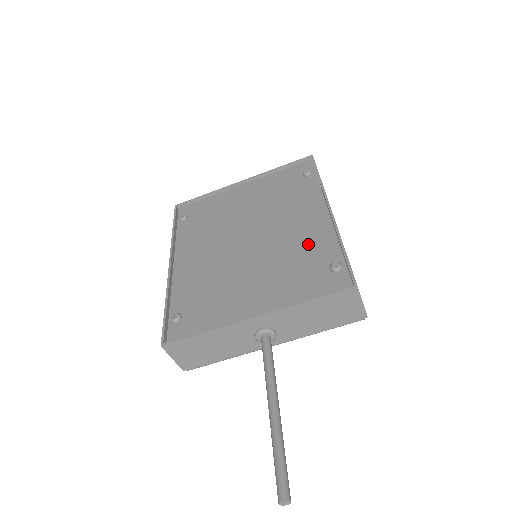
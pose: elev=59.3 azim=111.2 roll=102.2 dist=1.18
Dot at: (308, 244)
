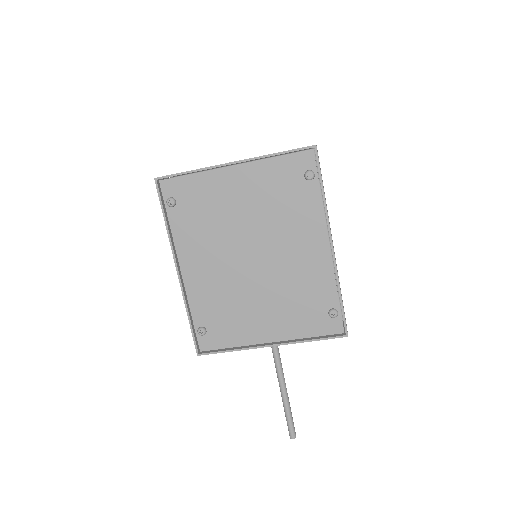
Dot at: (310, 281)
